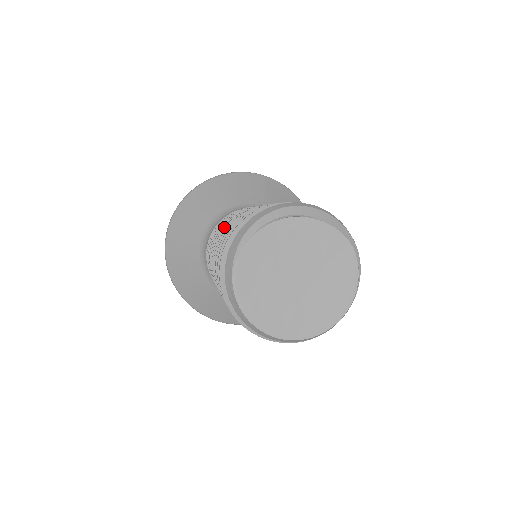
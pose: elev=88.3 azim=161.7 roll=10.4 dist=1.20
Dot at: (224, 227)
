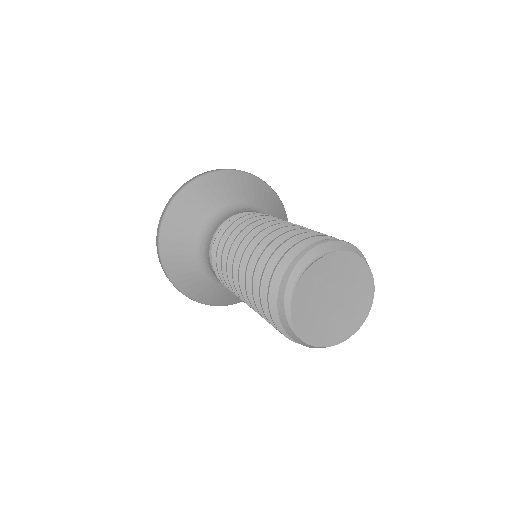
Dot at: (239, 281)
